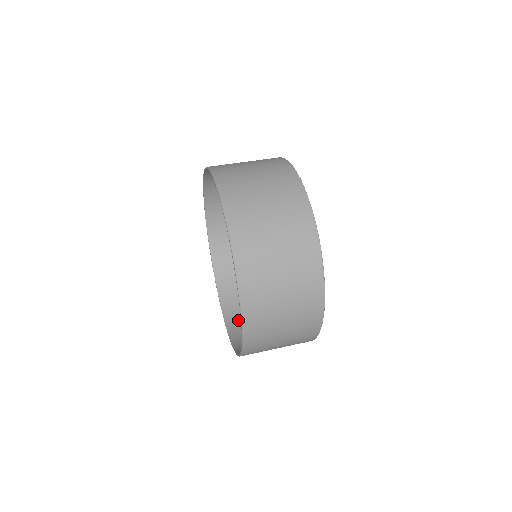
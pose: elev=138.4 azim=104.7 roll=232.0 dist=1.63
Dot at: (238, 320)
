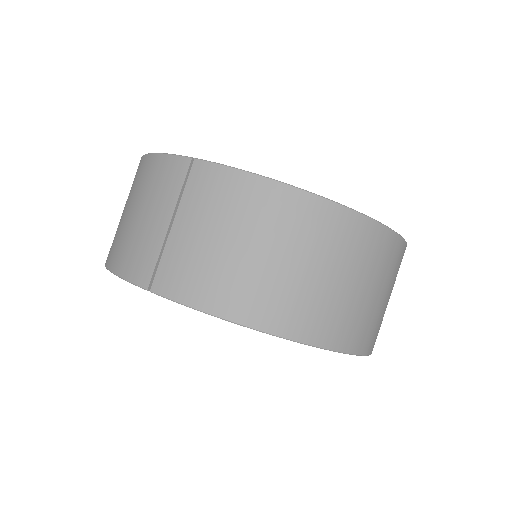
Dot at: occluded
